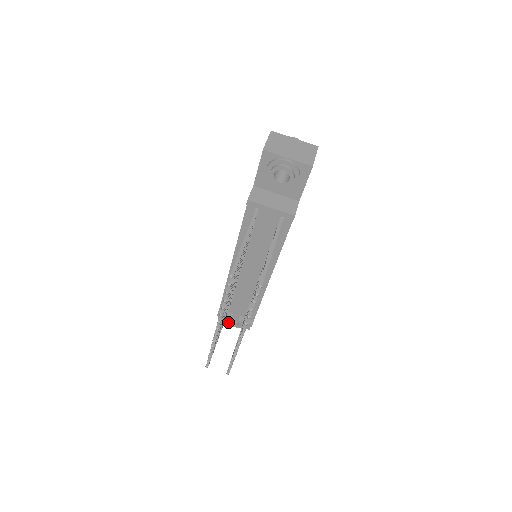
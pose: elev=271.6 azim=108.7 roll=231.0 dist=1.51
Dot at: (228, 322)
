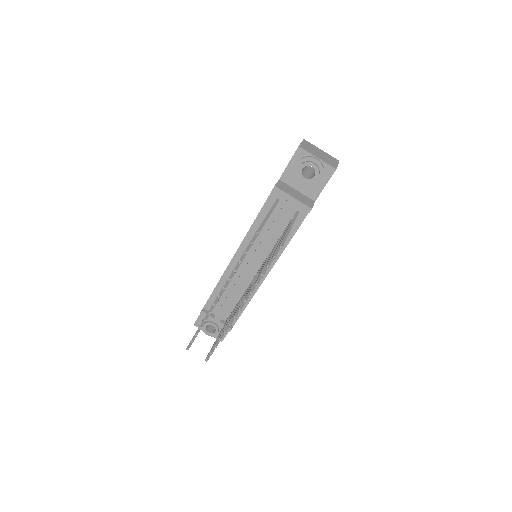
Dot at: (204, 328)
